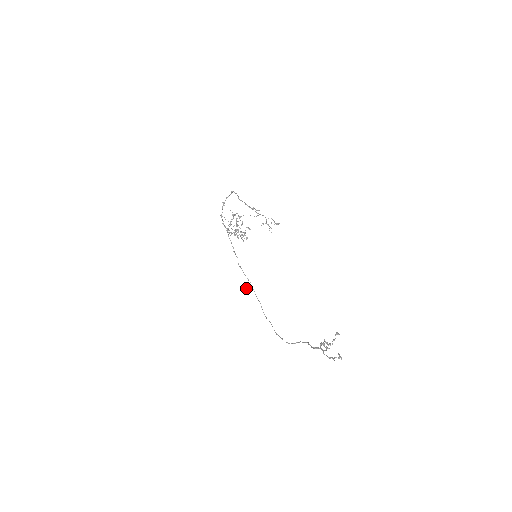
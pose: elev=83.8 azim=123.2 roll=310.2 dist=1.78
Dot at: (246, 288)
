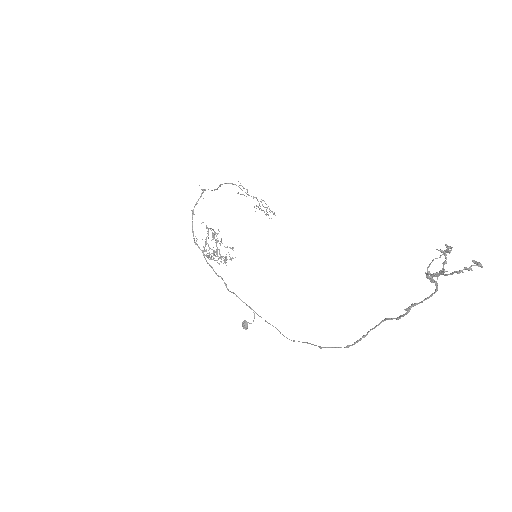
Dot at: (246, 324)
